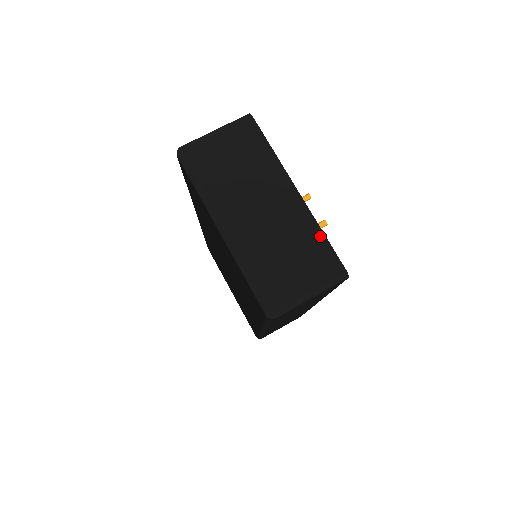
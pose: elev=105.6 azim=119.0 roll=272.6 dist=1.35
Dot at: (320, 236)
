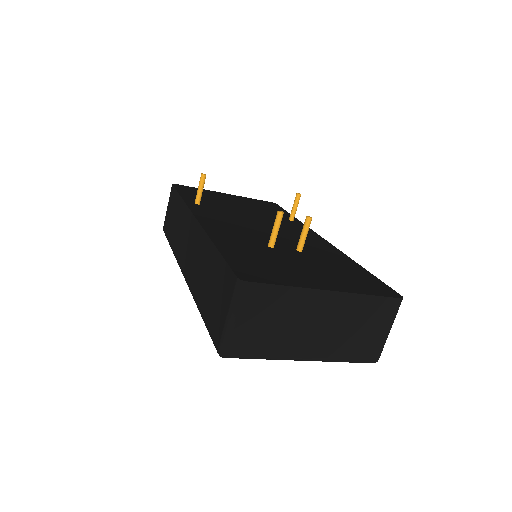
Dot at: (370, 299)
